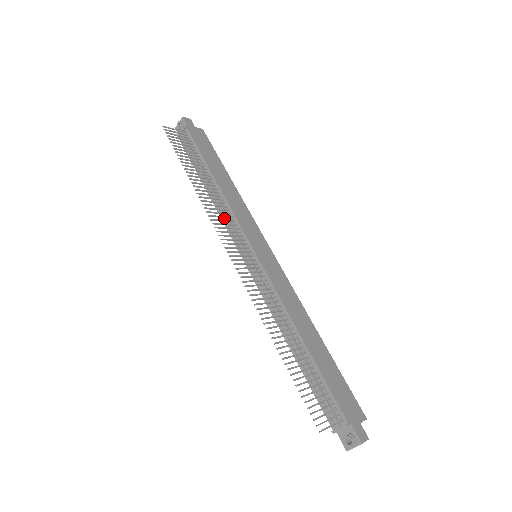
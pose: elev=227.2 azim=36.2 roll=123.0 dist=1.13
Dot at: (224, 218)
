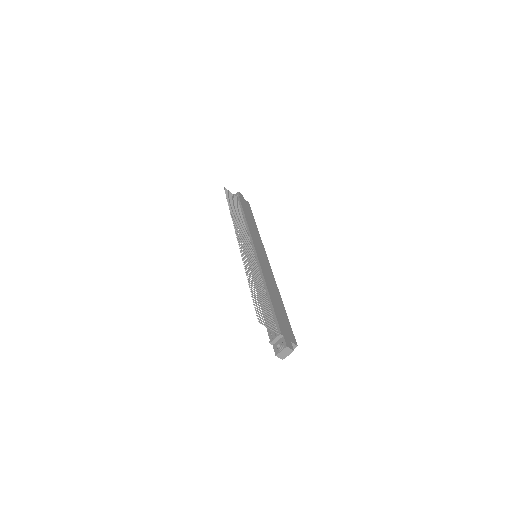
Dot at: occluded
